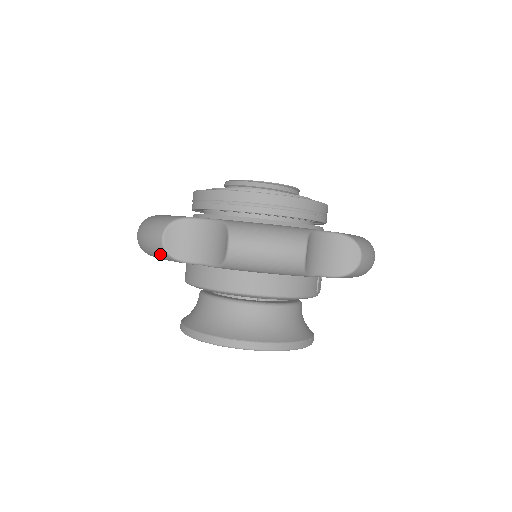
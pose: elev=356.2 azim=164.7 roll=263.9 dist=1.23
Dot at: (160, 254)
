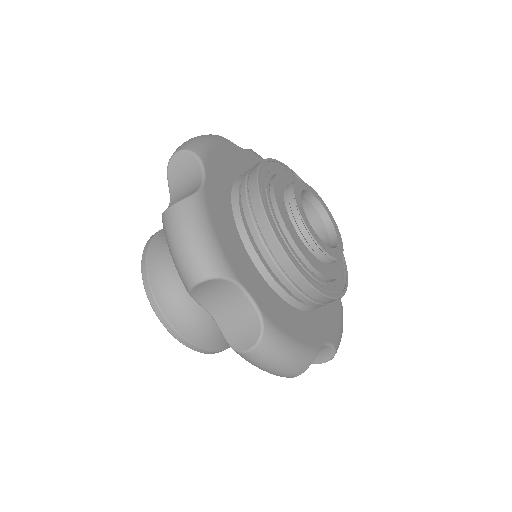
Dot at: occluded
